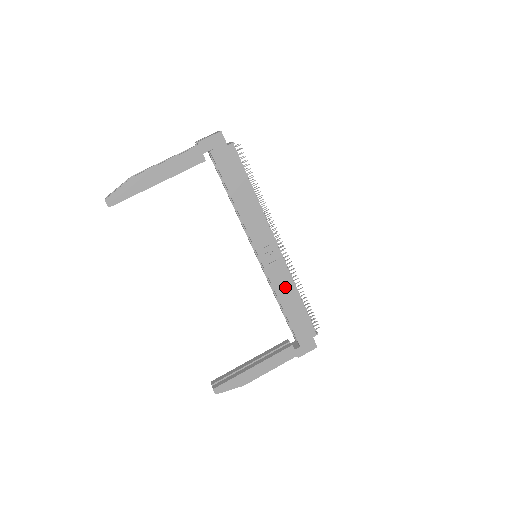
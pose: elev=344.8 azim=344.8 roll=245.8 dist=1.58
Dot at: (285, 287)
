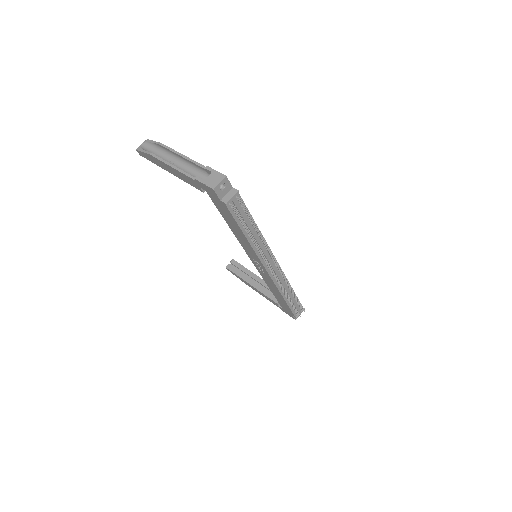
Dot at: (273, 287)
